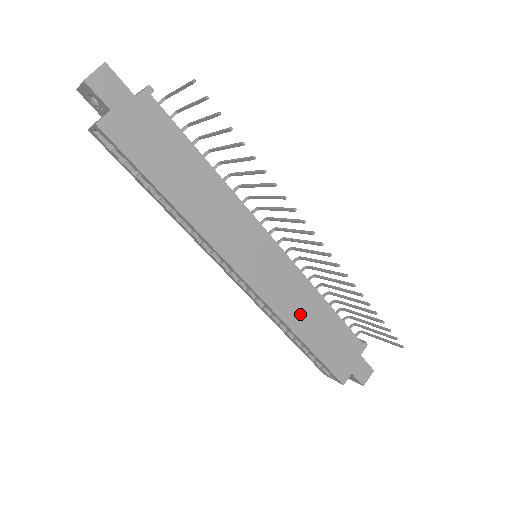
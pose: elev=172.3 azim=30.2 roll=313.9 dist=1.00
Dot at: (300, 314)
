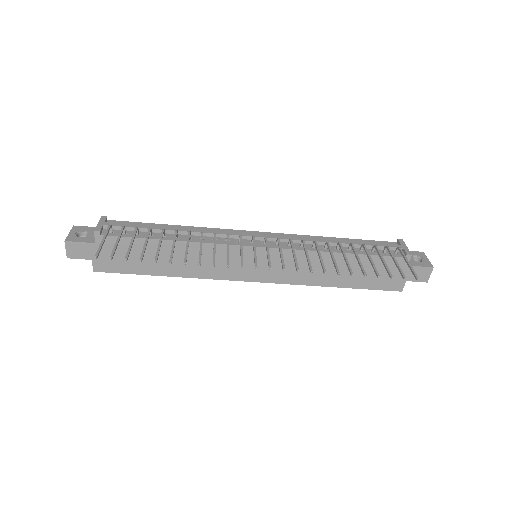
Dot at: (319, 274)
